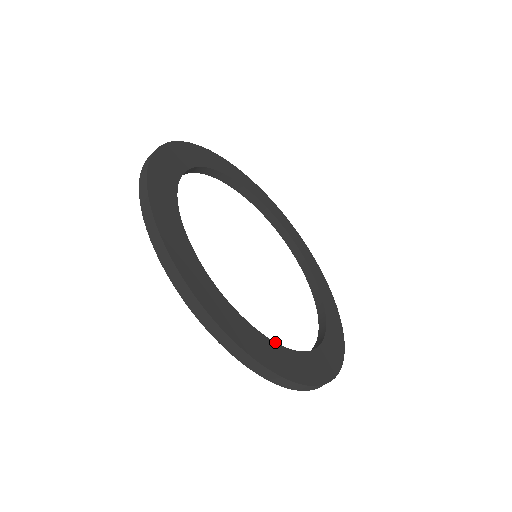
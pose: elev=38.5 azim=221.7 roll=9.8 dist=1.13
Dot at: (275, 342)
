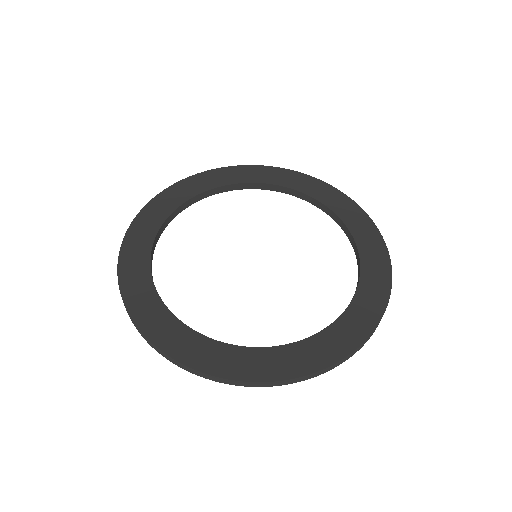
Dot at: (261, 347)
